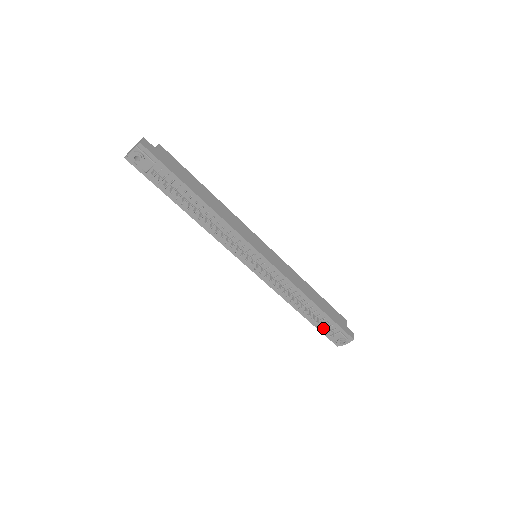
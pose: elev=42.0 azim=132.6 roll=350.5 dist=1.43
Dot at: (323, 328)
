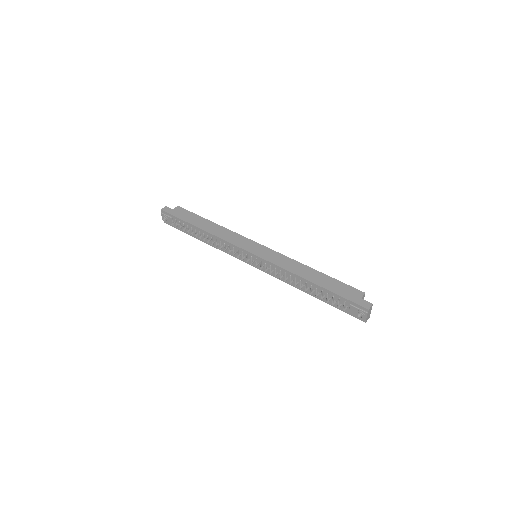
Dot at: (337, 305)
